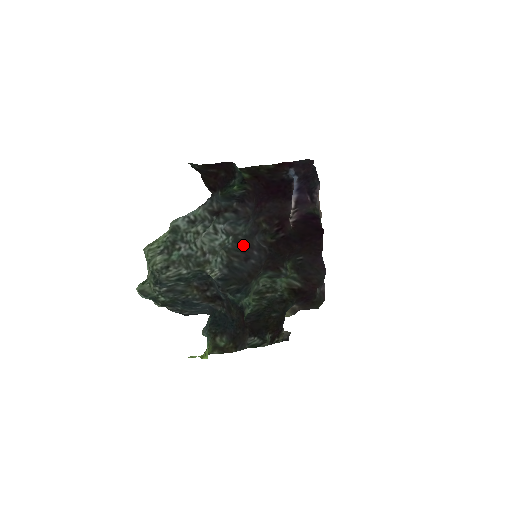
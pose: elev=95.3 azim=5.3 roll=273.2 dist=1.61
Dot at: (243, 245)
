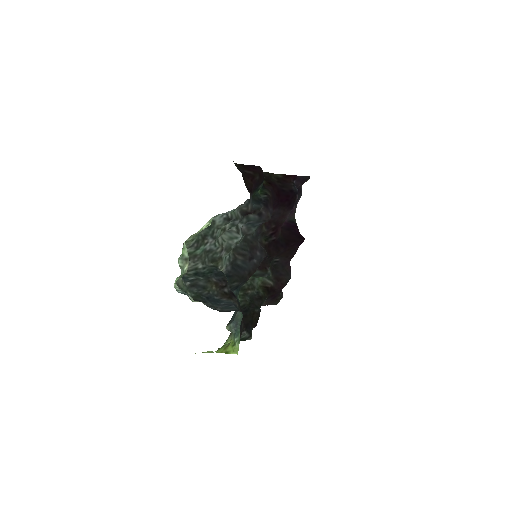
Dot at: (250, 245)
